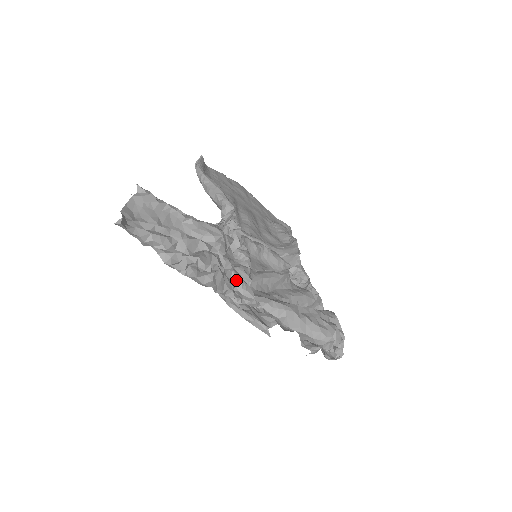
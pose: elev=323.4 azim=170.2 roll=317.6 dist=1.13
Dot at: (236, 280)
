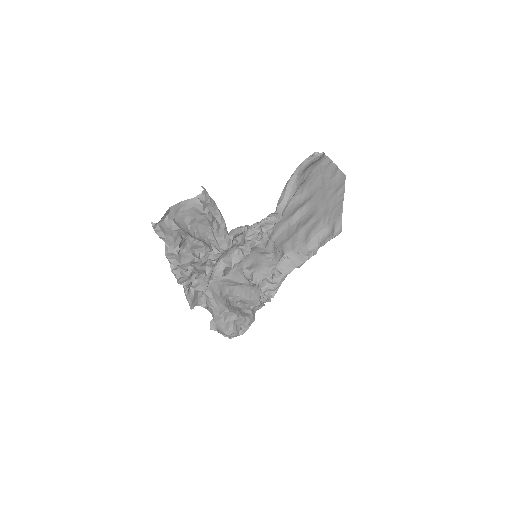
Dot at: (203, 277)
